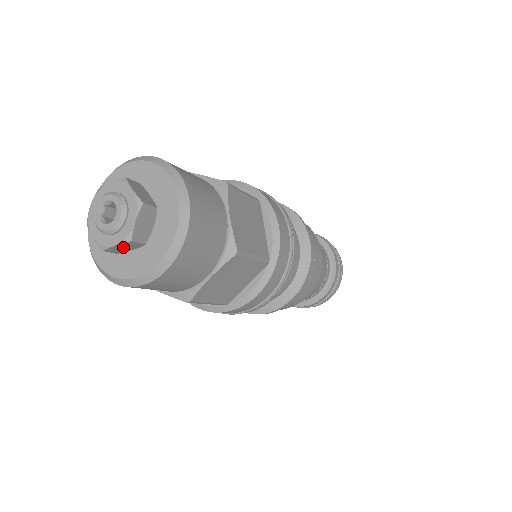
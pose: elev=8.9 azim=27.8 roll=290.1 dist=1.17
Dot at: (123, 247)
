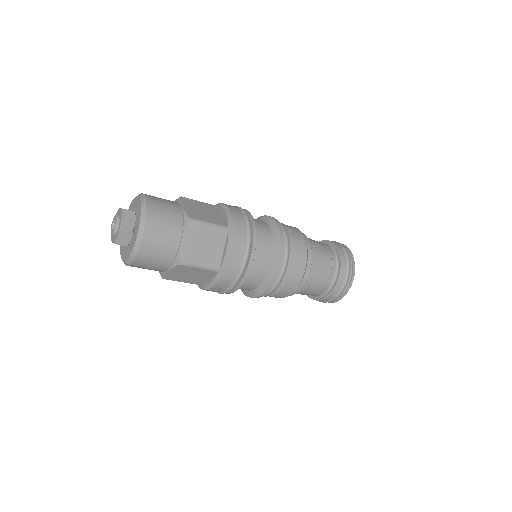
Dot at: occluded
